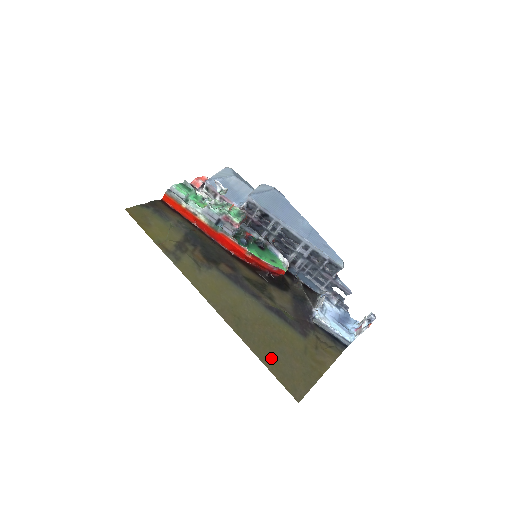
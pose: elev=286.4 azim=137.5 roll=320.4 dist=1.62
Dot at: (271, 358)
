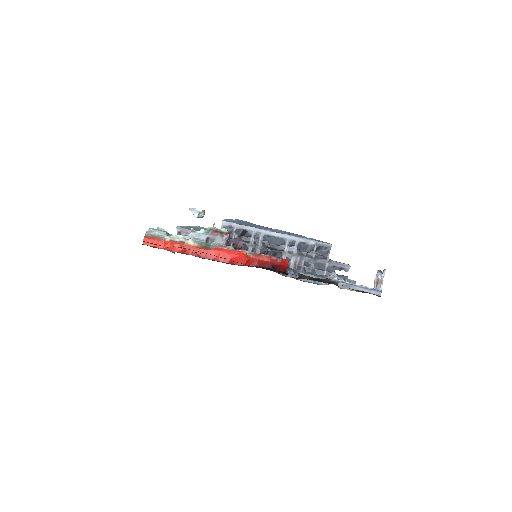
Dot at: occluded
